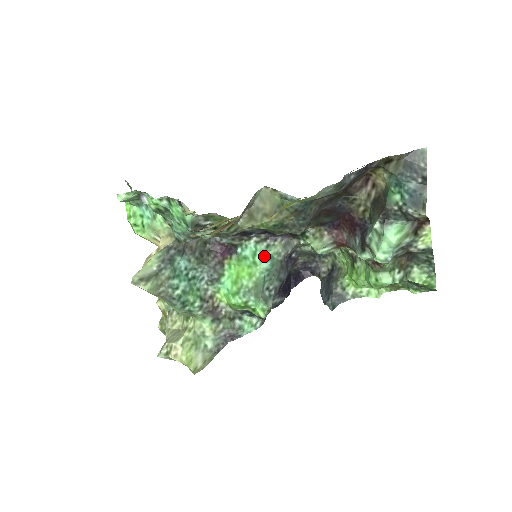
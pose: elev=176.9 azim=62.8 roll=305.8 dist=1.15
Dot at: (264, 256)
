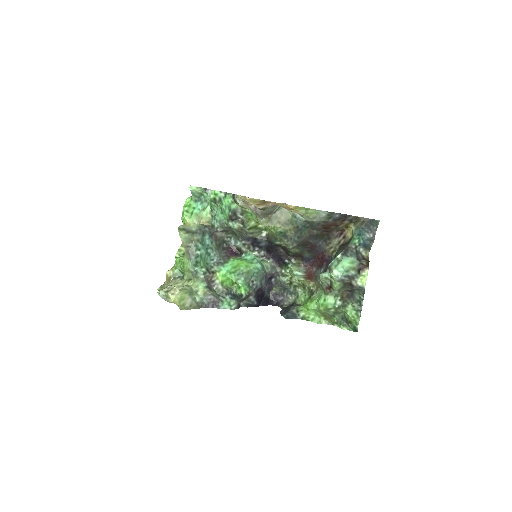
Dot at: (259, 262)
